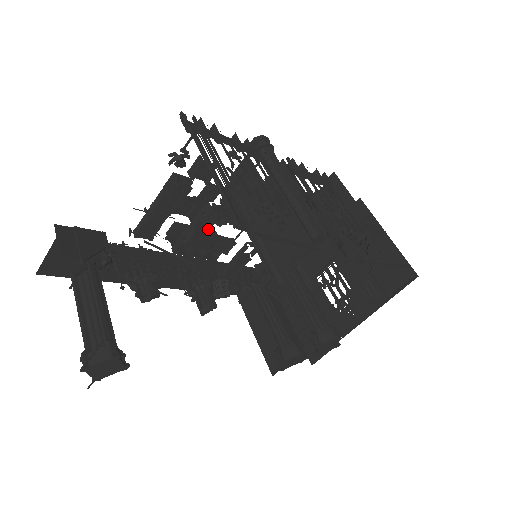
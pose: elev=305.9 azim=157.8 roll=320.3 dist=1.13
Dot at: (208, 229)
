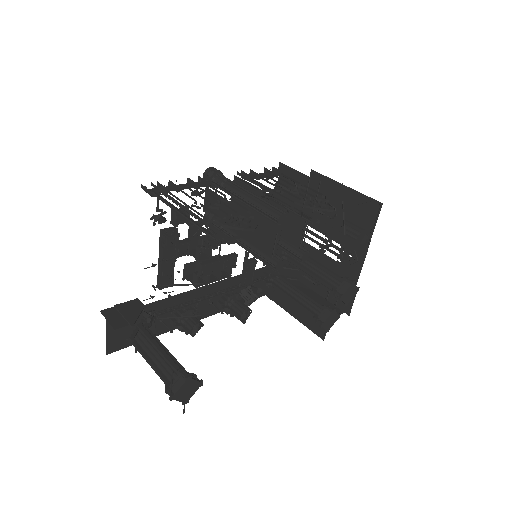
Dot at: (210, 256)
